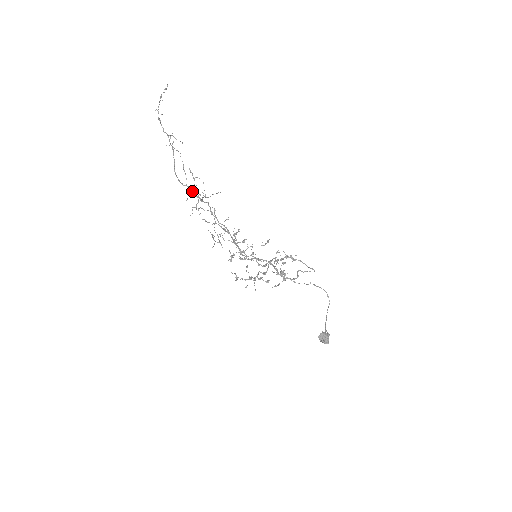
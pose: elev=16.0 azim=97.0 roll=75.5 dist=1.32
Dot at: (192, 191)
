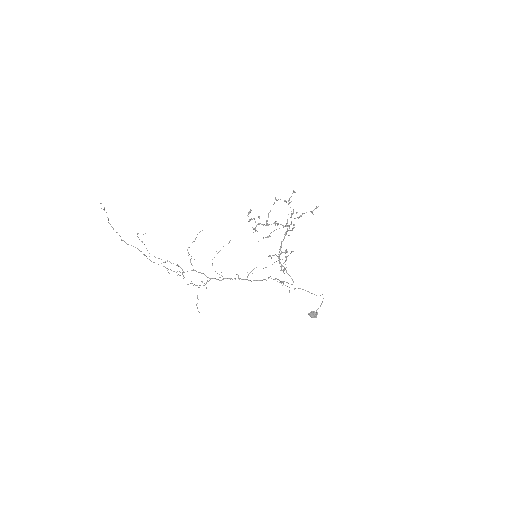
Dot at: occluded
